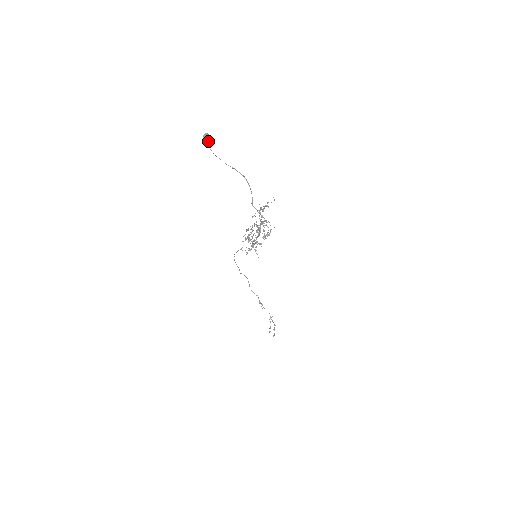
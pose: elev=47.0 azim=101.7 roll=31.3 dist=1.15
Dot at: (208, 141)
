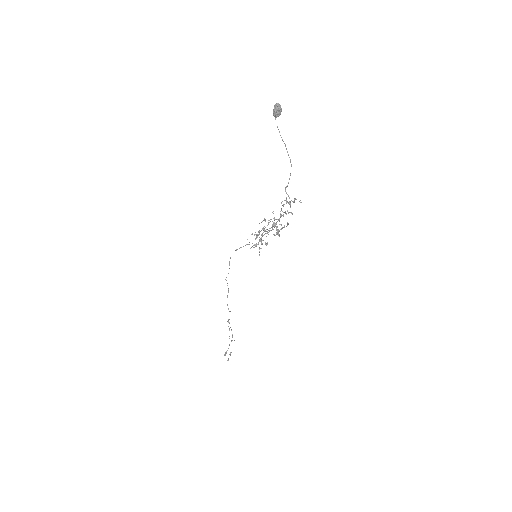
Dot at: (278, 109)
